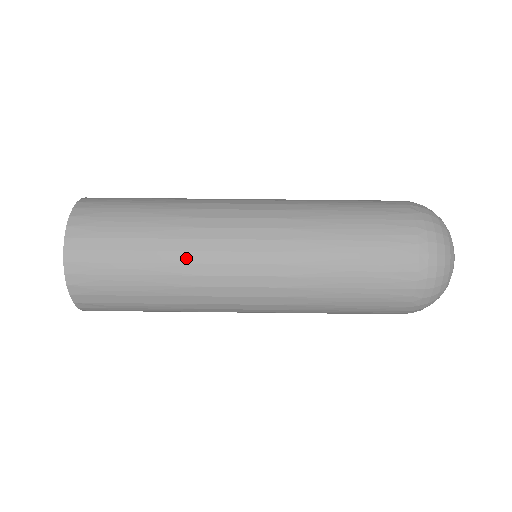
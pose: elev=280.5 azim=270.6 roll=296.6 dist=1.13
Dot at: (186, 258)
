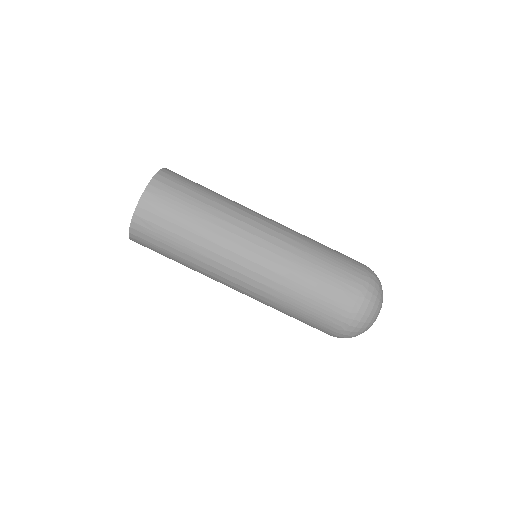
Dot at: (224, 217)
